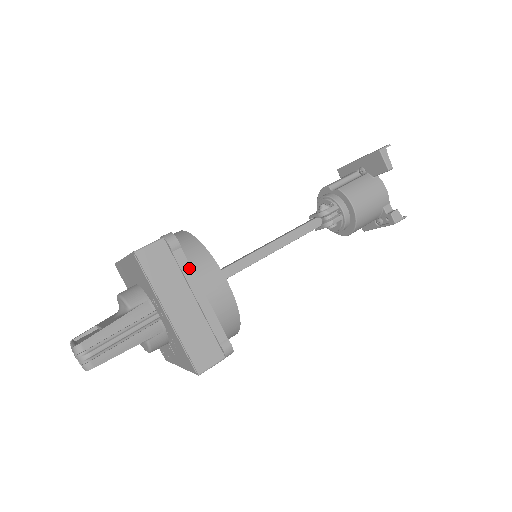
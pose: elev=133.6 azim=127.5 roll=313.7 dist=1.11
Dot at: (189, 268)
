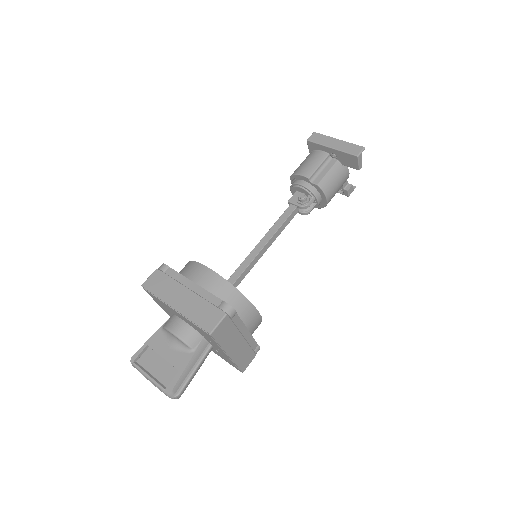
Dot at: (240, 322)
